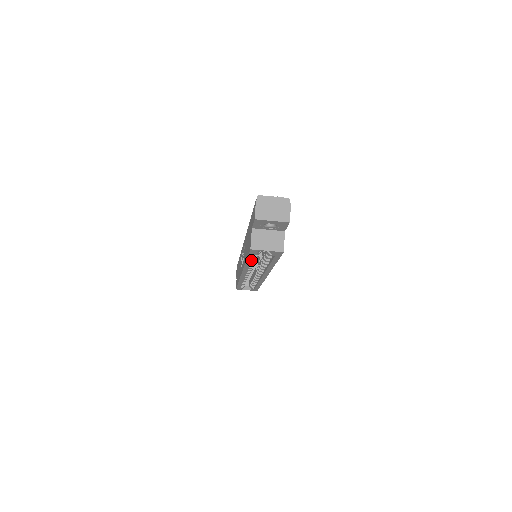
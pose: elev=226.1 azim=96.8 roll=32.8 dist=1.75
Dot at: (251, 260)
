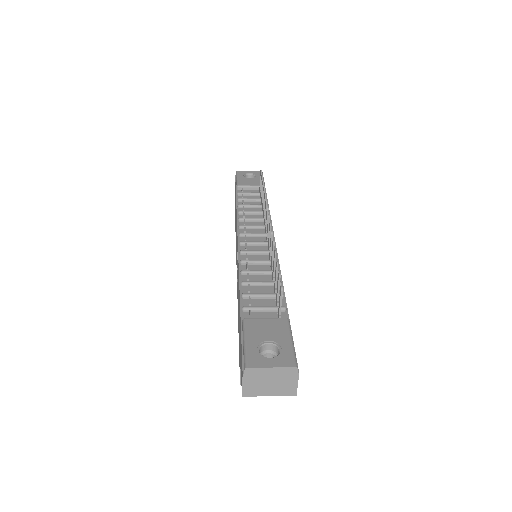
Dot at: occluded
